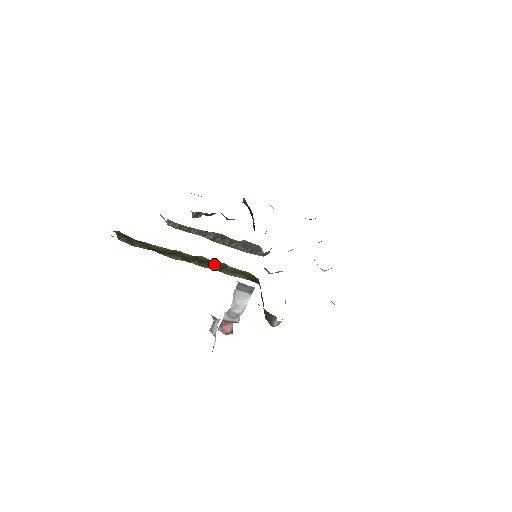
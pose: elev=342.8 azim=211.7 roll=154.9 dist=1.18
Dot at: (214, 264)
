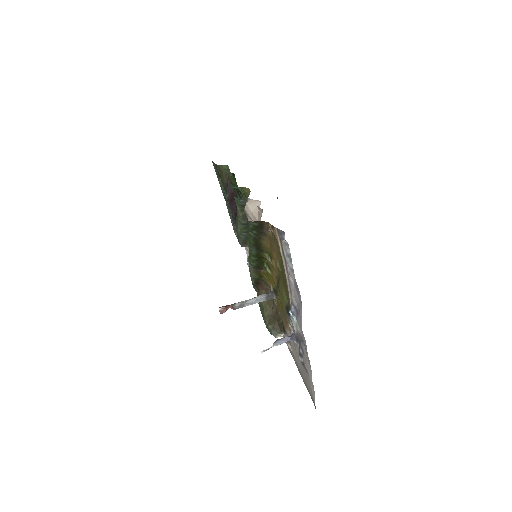
Dot at: (261, 265)
